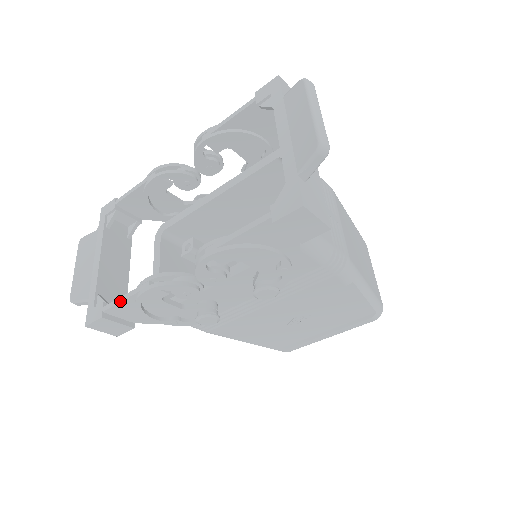
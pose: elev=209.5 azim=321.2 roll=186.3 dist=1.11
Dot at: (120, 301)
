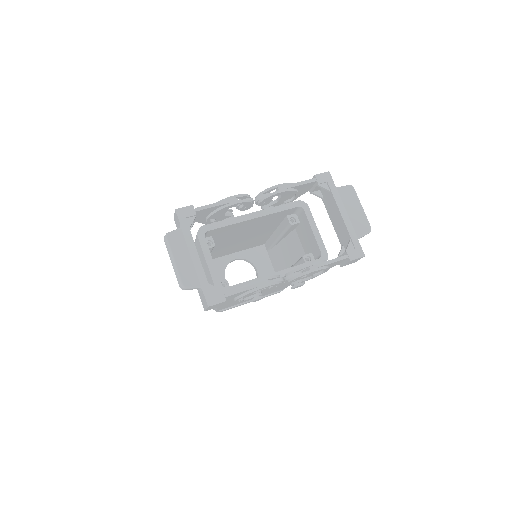
Dot at: (243, 291)
